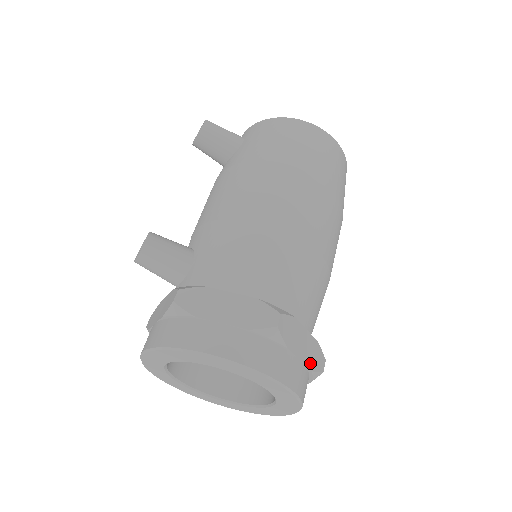
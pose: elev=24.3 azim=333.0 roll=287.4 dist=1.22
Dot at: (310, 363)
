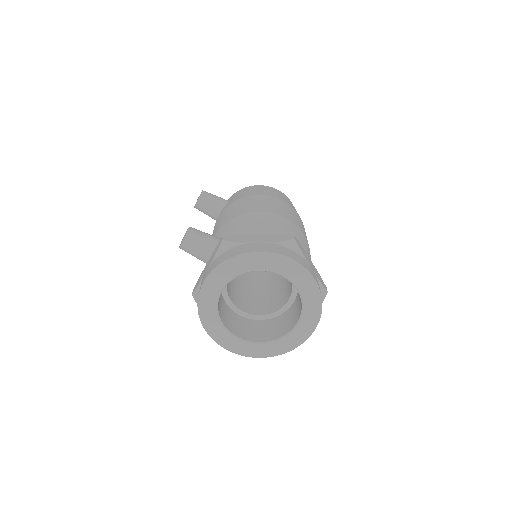
Dot at: (318, 278)
